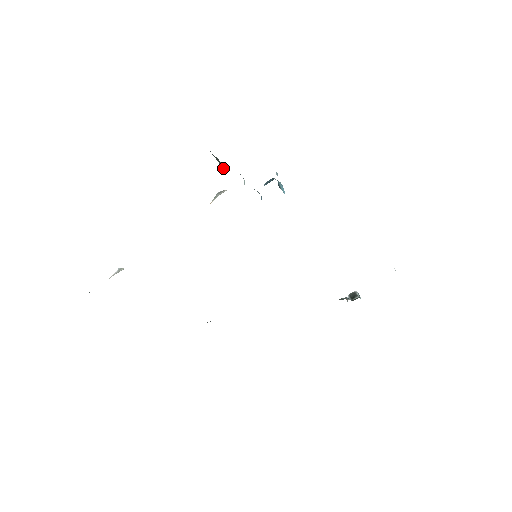
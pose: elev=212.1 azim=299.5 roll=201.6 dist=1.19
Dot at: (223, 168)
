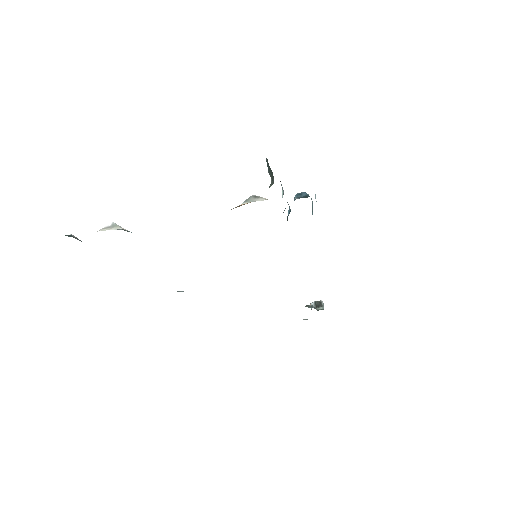
Dot at: (271, 178)
